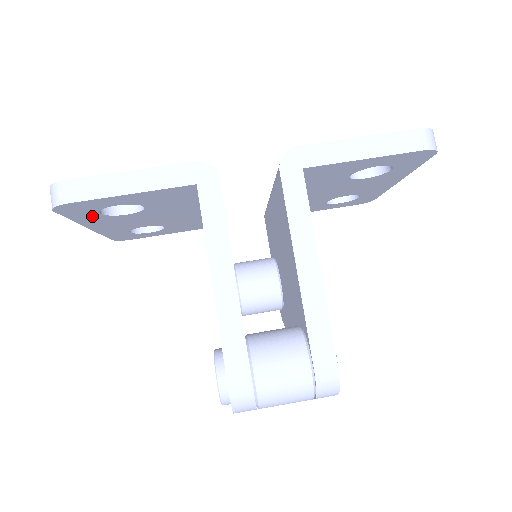
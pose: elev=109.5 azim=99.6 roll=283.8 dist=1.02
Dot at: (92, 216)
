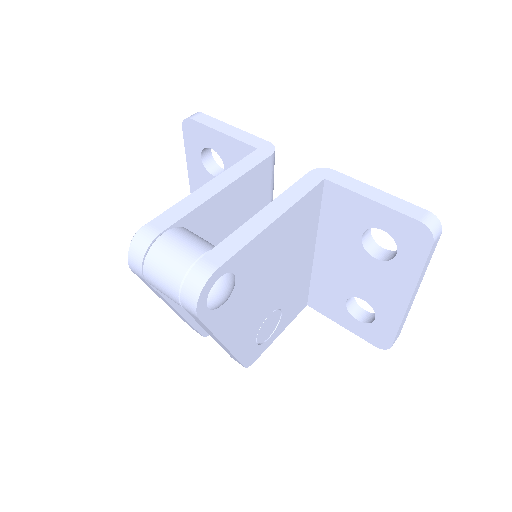
Dot at: (196, 158)
